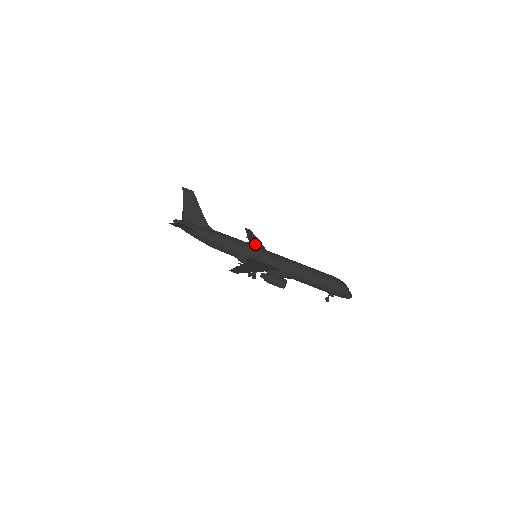
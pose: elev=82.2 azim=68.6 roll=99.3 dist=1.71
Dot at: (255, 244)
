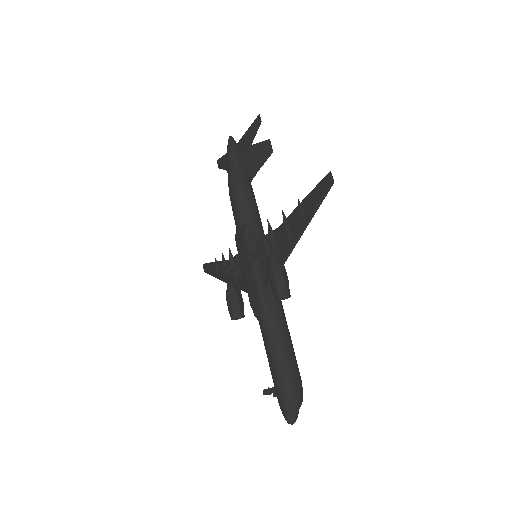
Dot at: occluded
